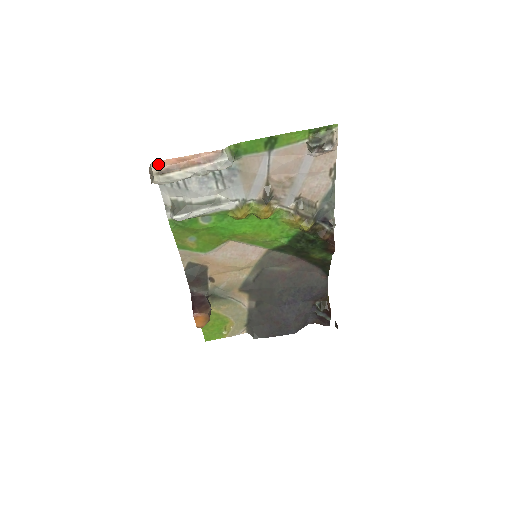
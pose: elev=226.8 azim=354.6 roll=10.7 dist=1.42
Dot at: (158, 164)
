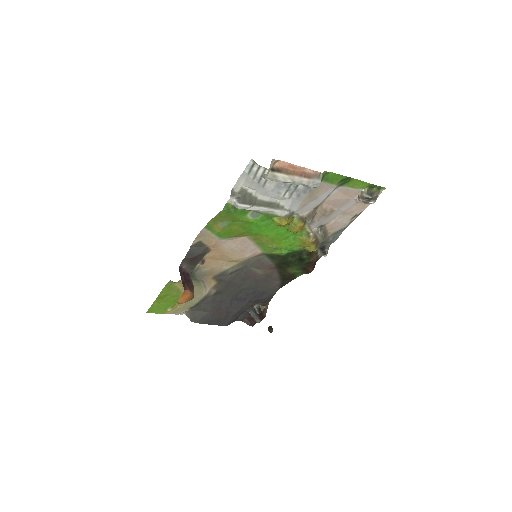
Dot at: (275, 161)
